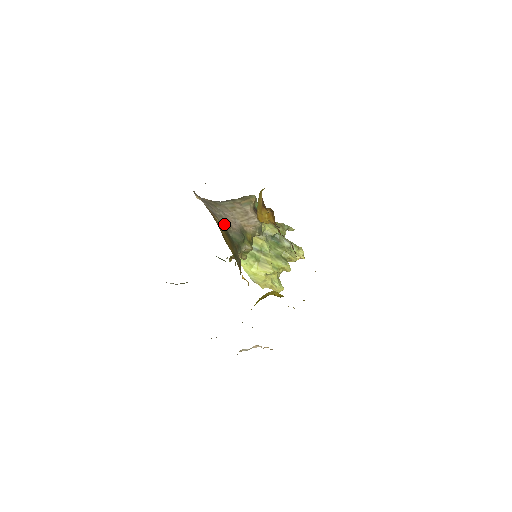
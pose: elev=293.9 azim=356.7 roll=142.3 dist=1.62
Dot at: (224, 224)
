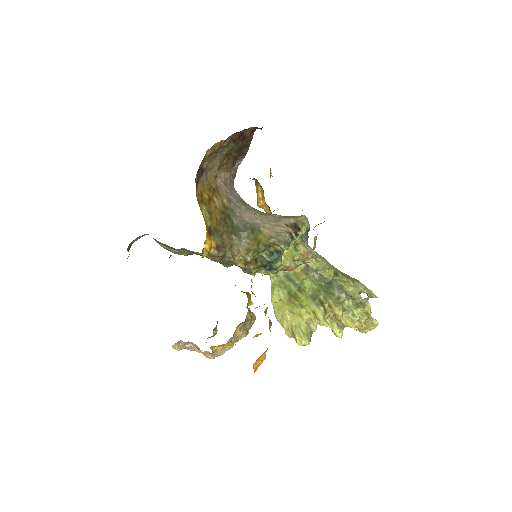
Dot at: (233, 210)
